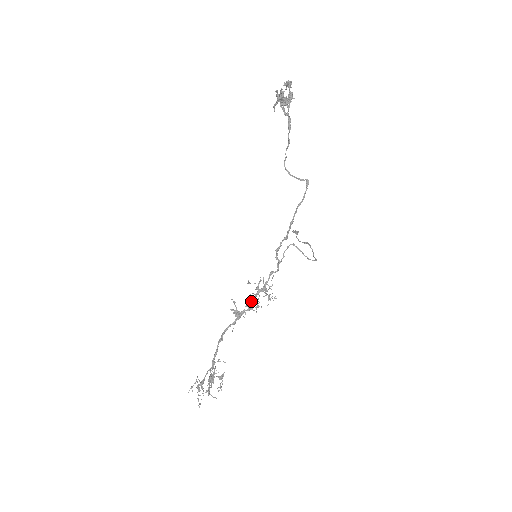
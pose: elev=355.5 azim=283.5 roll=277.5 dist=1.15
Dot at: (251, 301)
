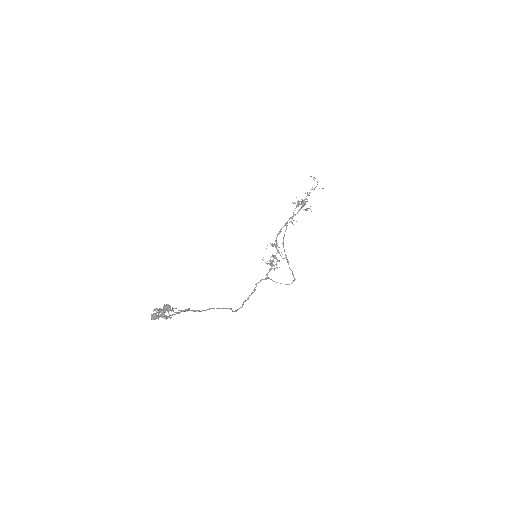
Dot at: (273, 257)
